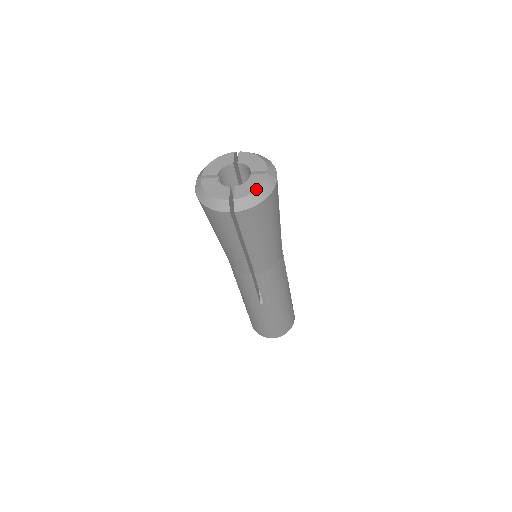
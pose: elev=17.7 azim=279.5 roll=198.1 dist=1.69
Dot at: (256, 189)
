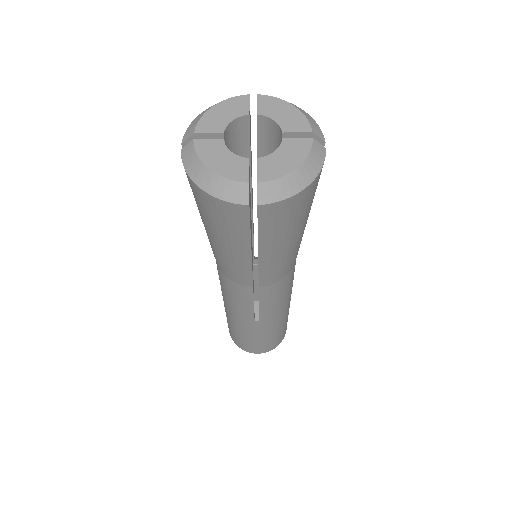
Dot at: (296, 165)
